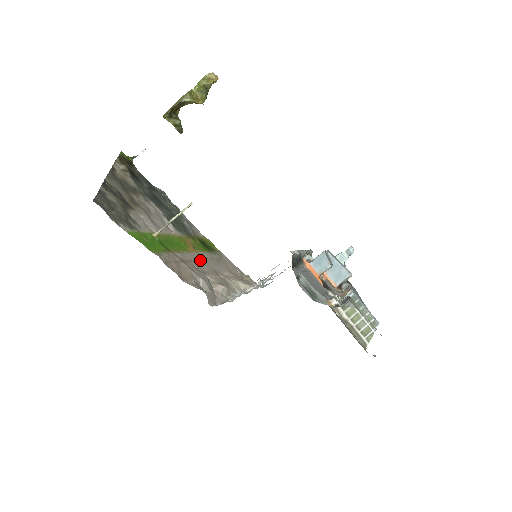
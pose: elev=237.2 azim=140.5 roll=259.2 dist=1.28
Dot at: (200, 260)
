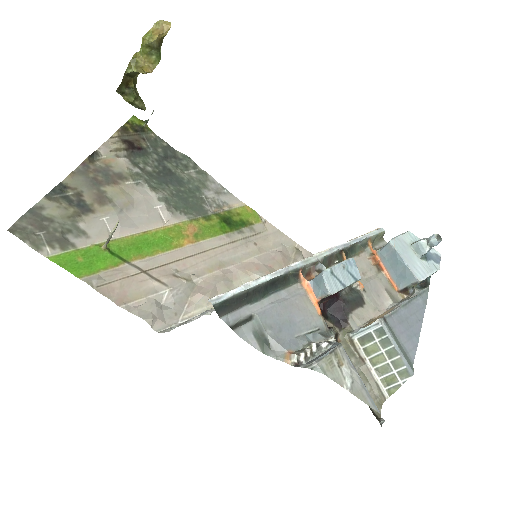
Dot at: (193, 255)
